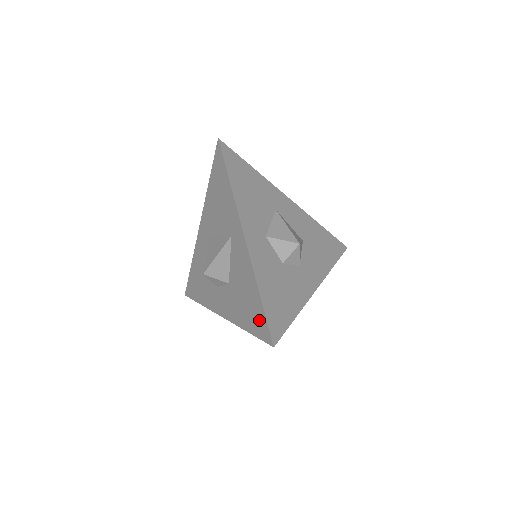
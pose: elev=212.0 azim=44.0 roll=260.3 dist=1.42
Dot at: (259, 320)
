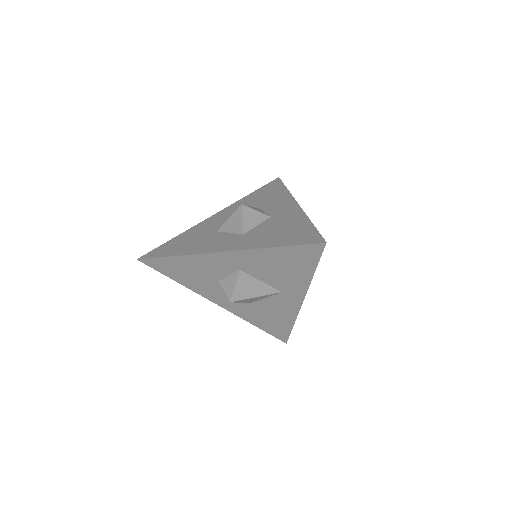
Dot at: (280, 332)
